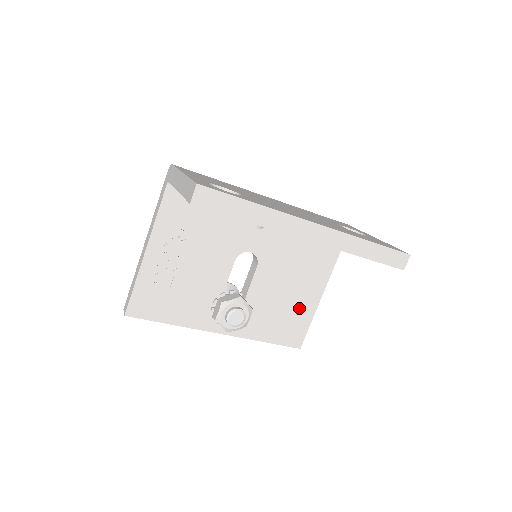
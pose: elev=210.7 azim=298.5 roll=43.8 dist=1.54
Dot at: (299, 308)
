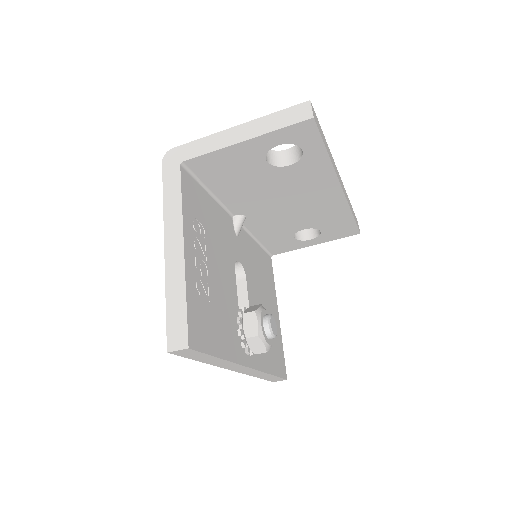
Dot at: occluded
